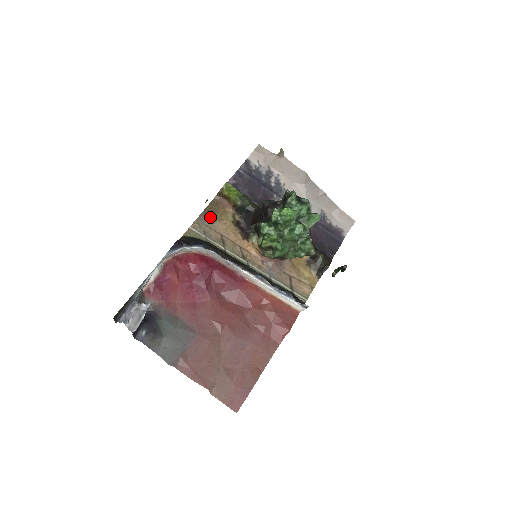
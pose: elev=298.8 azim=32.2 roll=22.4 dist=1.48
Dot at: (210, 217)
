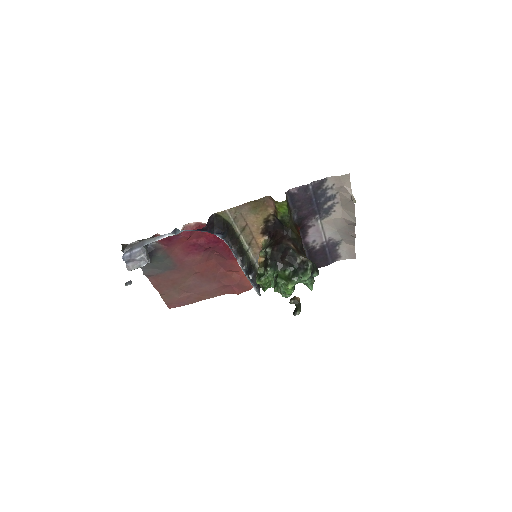
Dot at: (250, 209)
